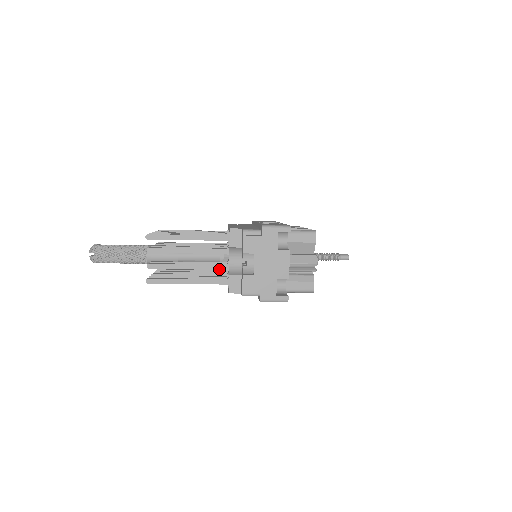
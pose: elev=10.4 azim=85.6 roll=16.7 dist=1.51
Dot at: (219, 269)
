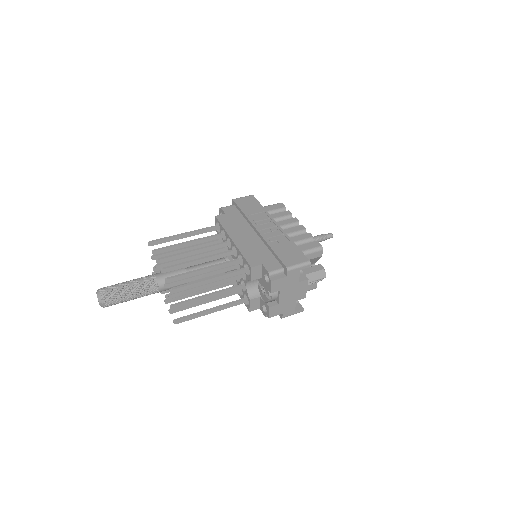
Dot at: occluded
